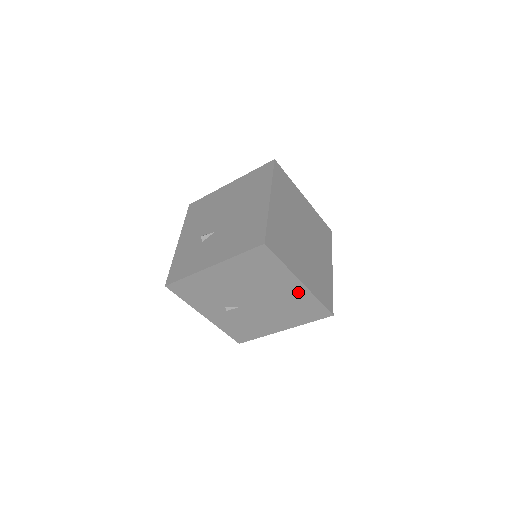
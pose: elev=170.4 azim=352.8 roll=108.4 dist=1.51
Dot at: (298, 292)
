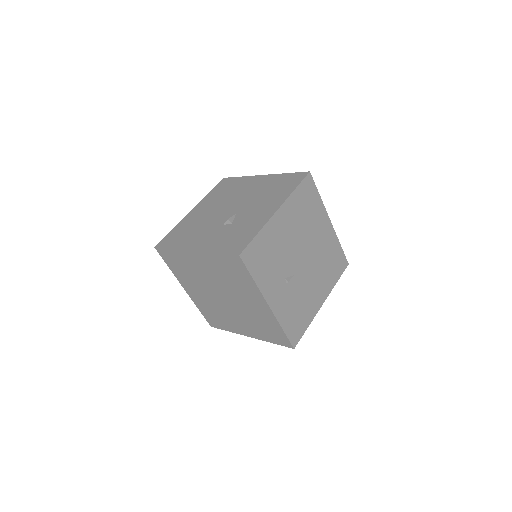
Dot at: (329, 236)
